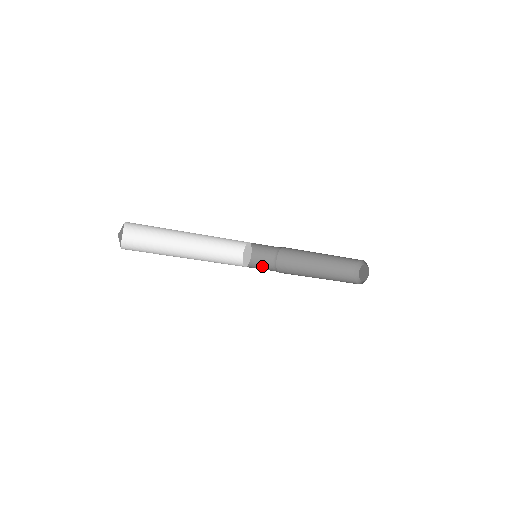
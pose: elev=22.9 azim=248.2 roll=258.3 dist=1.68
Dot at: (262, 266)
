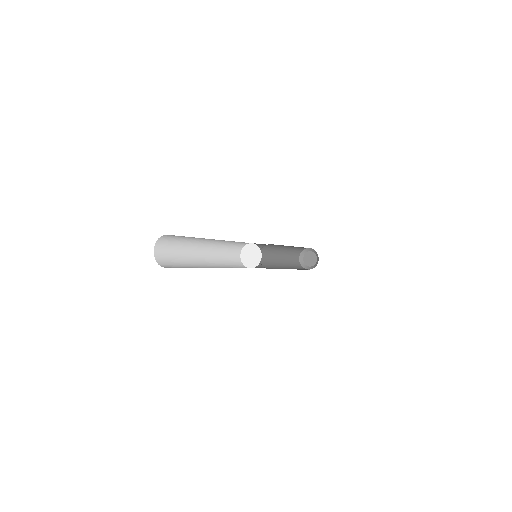
Dot at: occluded
